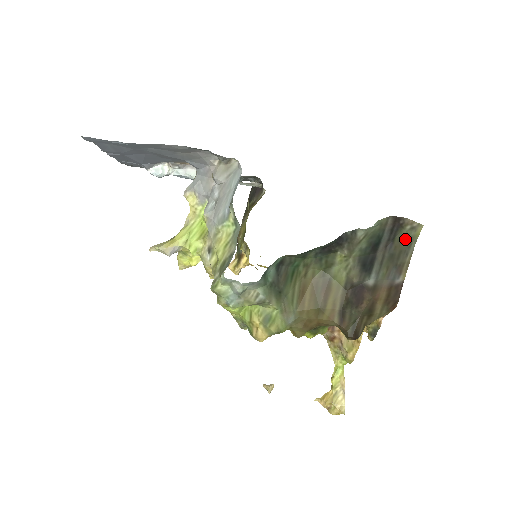
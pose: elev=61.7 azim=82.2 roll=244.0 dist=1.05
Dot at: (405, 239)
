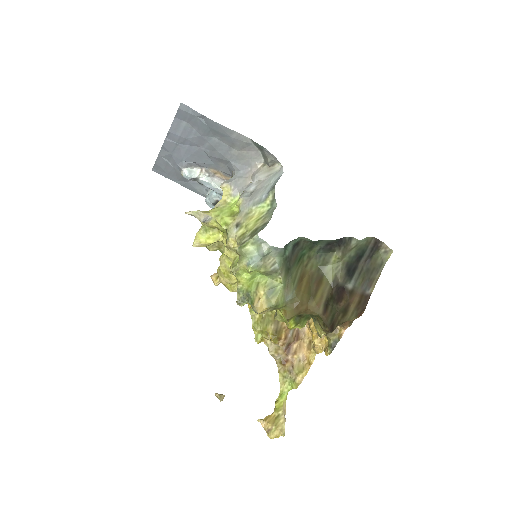
Dot at: (379, 259)
